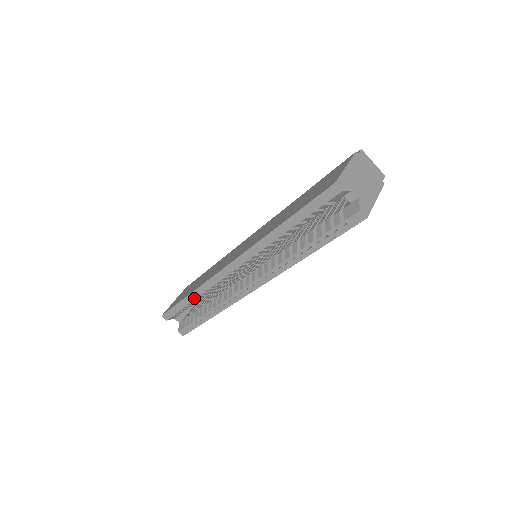
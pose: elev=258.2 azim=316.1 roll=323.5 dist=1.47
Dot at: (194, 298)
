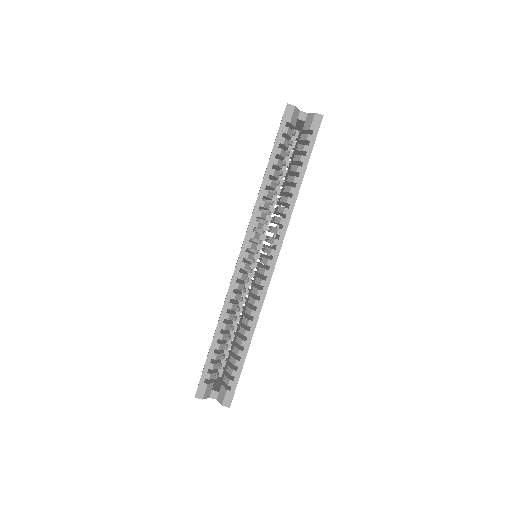
Dot at: (222, 333)
